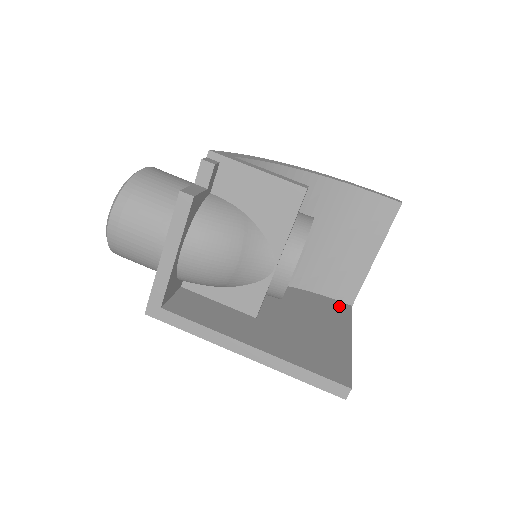
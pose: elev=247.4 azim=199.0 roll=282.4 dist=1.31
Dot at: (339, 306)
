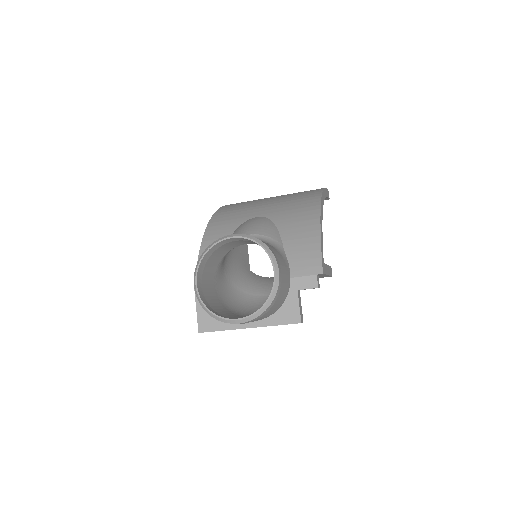
Dot at: occluded
